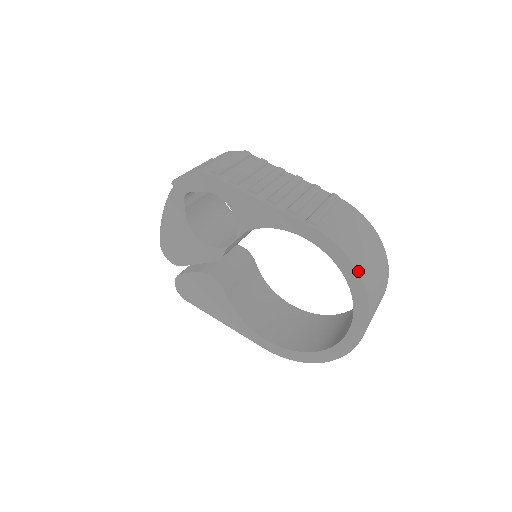
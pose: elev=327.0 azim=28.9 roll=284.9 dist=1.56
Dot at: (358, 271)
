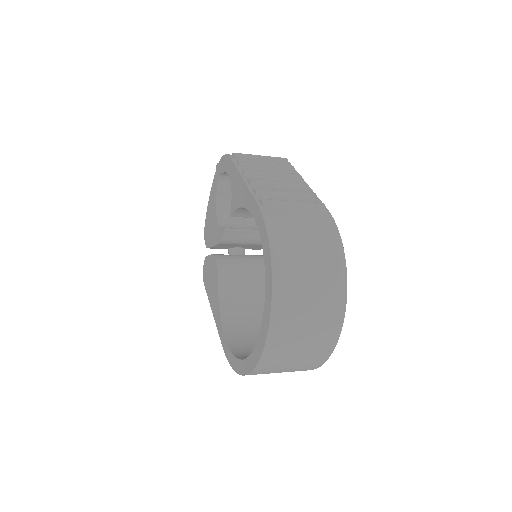
Dot at: (273, 259)
